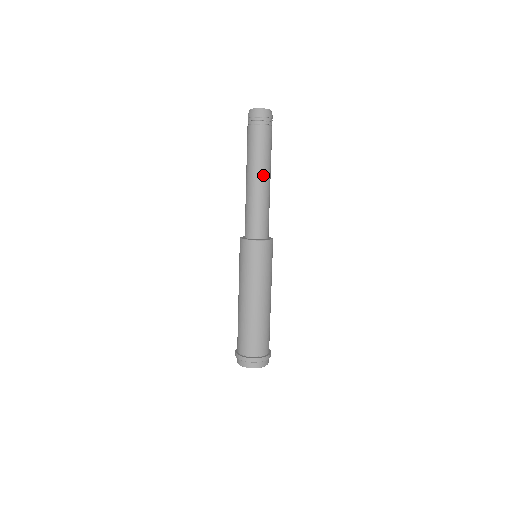
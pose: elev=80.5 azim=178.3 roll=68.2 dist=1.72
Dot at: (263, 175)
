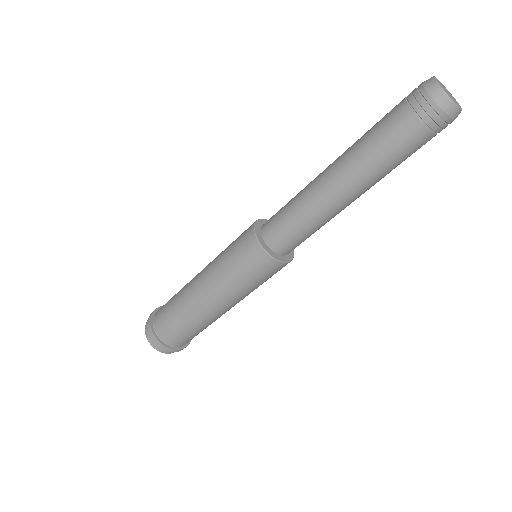
Dot at: (347, 183)
